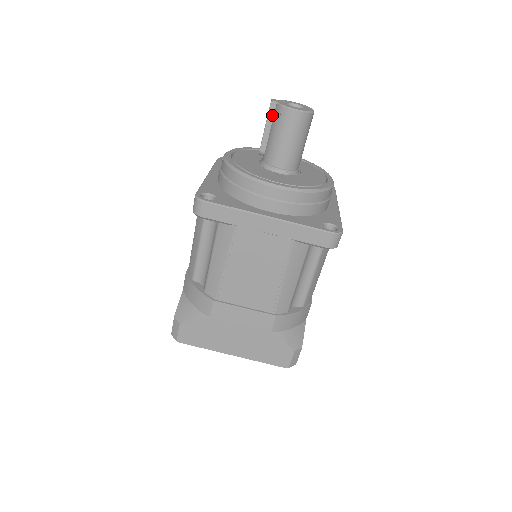
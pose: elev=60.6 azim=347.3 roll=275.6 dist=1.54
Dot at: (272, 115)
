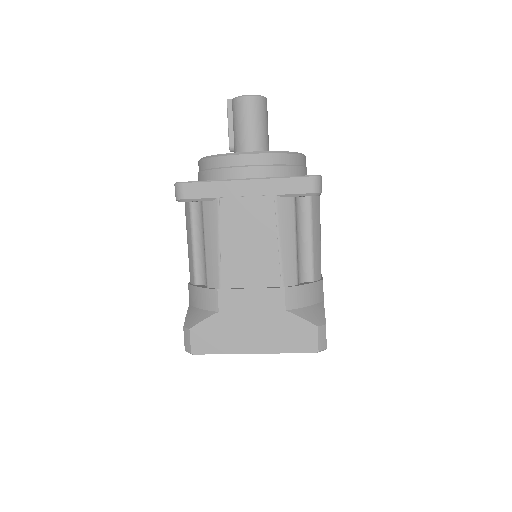
Dot at: (231, 111)
